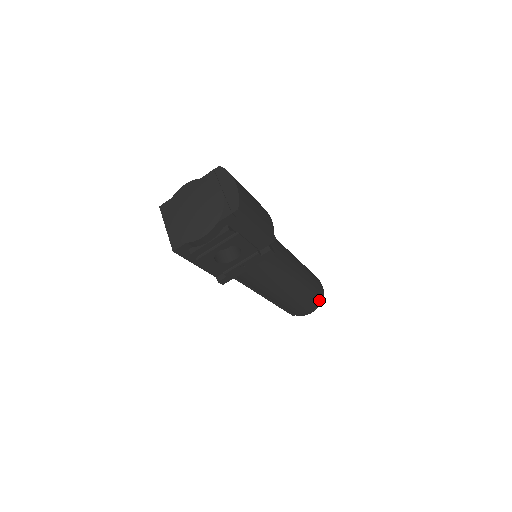
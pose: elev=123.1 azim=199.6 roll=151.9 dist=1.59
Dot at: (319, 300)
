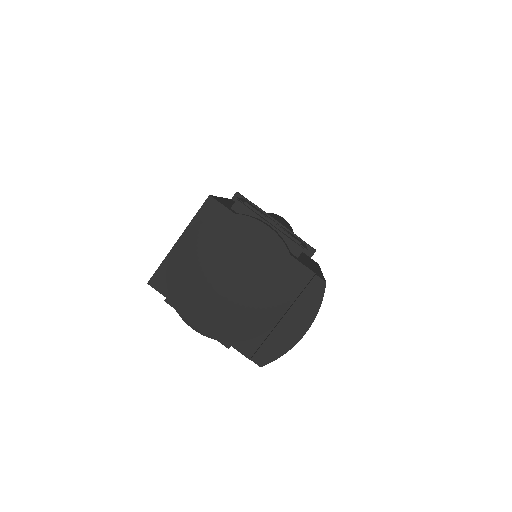
Dot at: occluded
